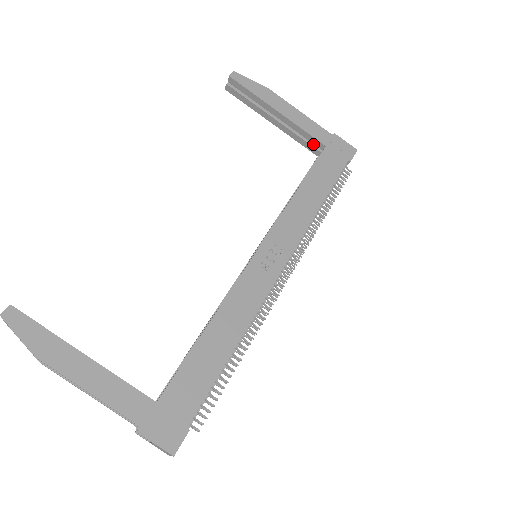
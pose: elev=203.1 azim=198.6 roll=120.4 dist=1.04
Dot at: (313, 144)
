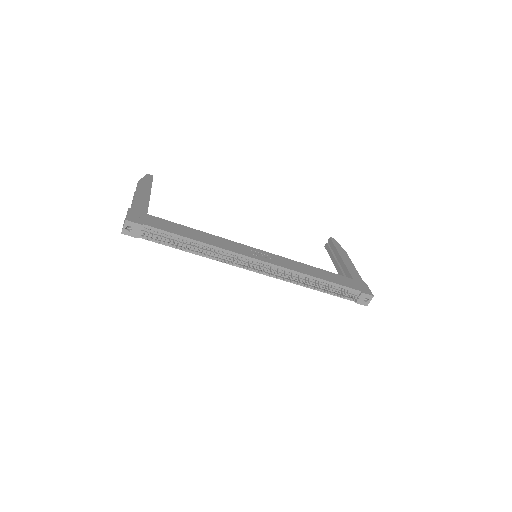
Dot at: occluded
